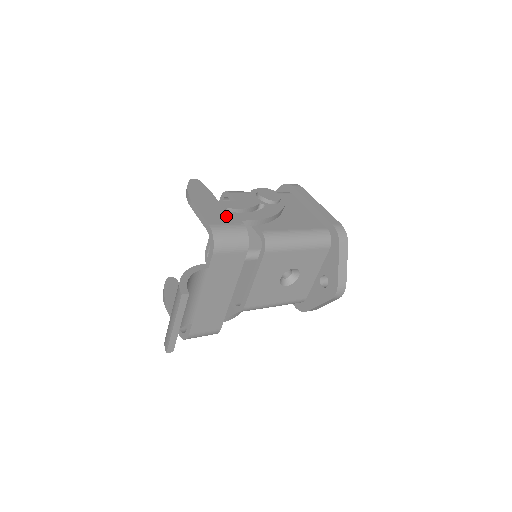
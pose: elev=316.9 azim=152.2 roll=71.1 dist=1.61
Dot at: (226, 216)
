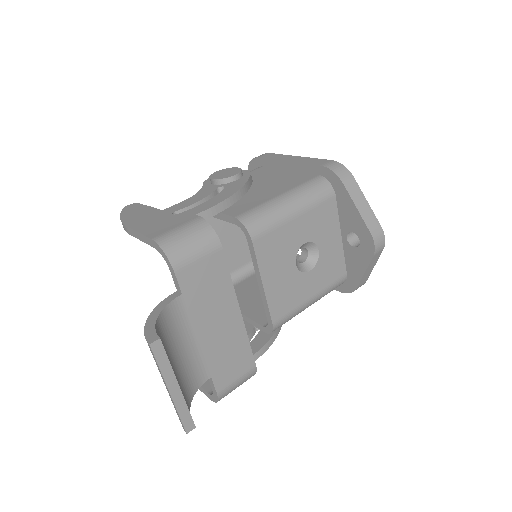
Dot at: (174, 220)
